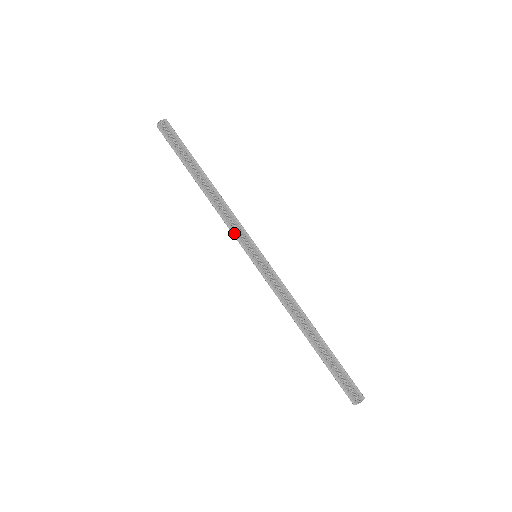
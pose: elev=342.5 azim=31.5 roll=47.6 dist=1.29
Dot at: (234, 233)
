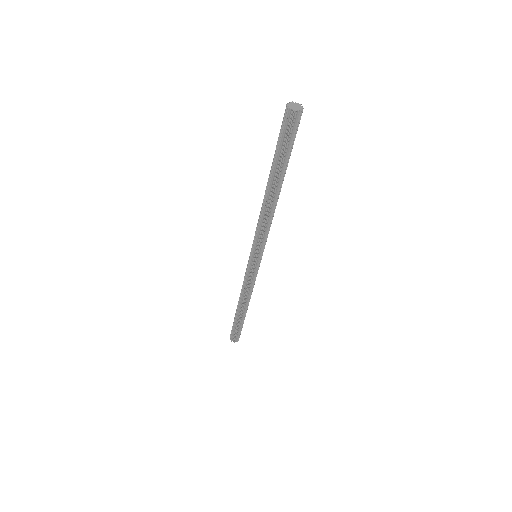
Dot at: (257, 237)
